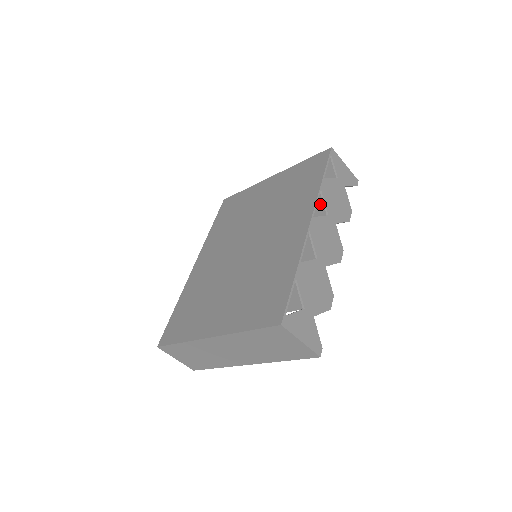
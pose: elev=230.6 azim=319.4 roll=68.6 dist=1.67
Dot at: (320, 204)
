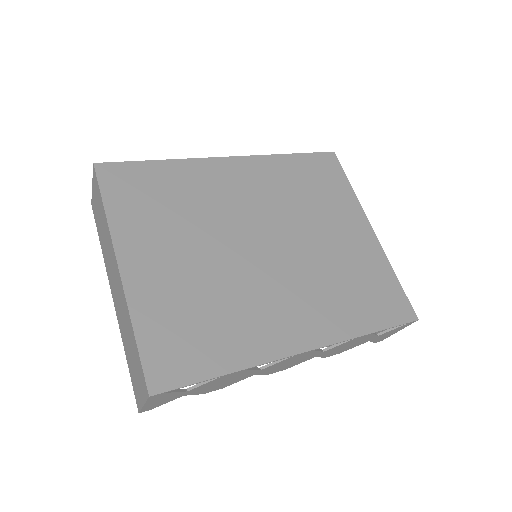
Dot at: occluded
